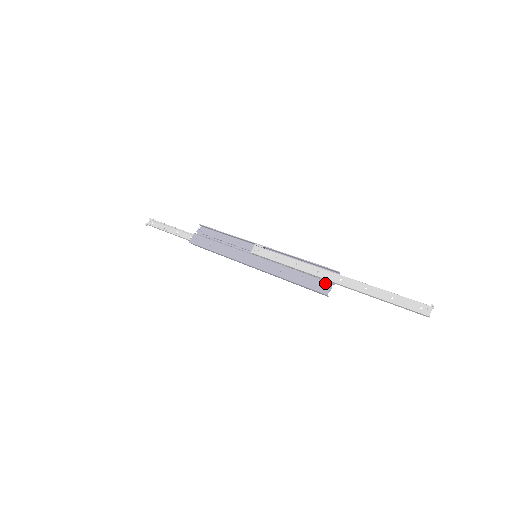
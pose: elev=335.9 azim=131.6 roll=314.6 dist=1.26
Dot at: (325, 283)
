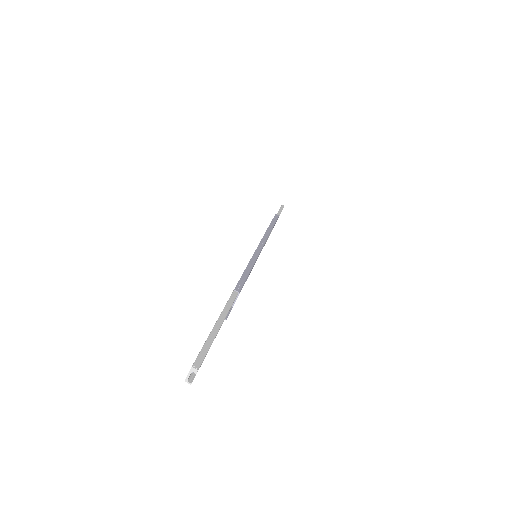
Dot at: occluded
